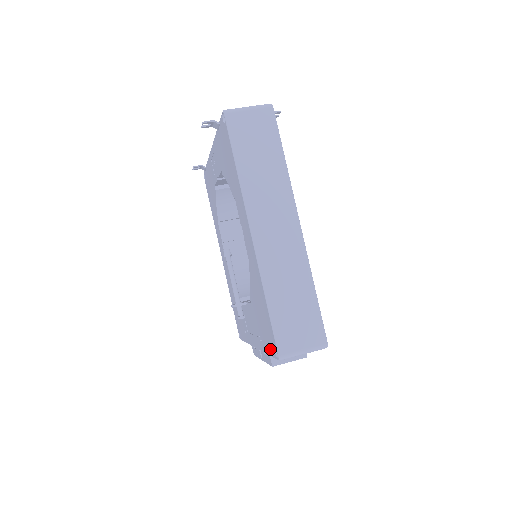
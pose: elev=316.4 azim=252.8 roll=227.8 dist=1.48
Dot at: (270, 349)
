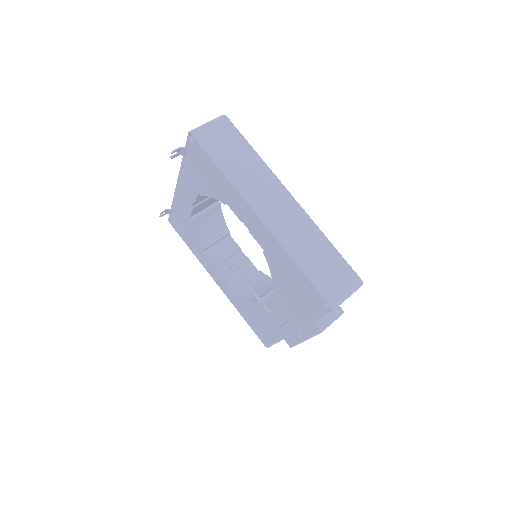
Dot at: (317, 311)
